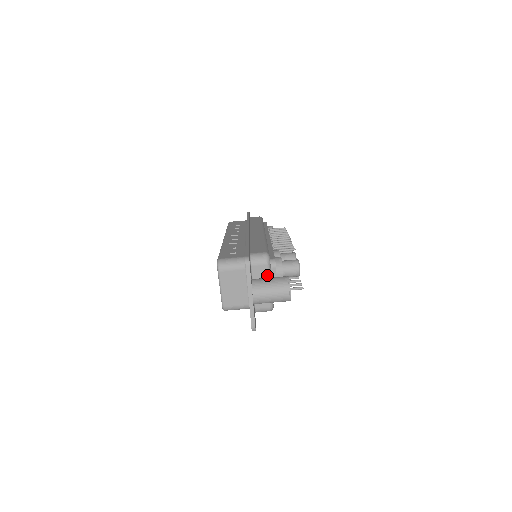
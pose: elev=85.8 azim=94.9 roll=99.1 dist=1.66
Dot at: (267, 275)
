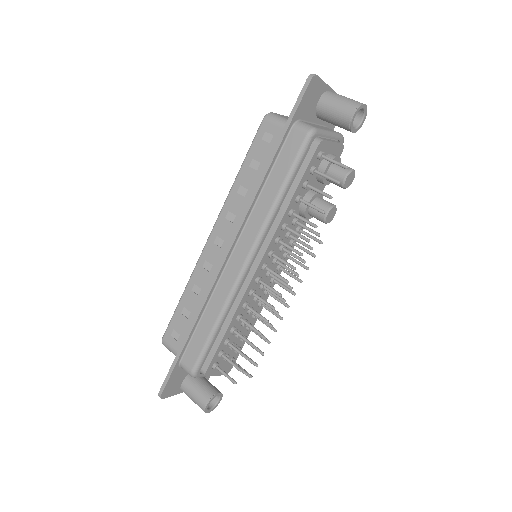
Dot at: (335, 132)
